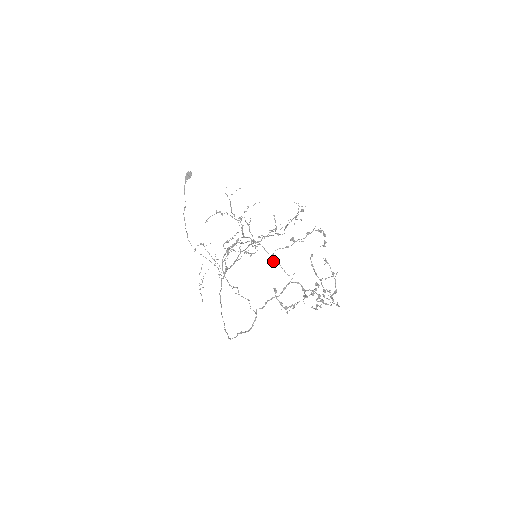
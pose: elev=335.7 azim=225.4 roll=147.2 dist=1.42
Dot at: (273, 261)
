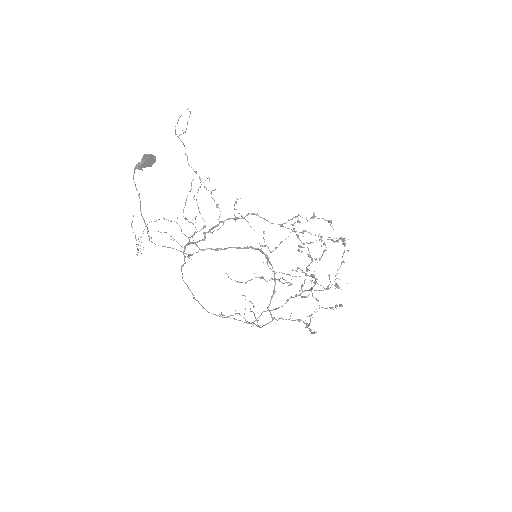
Dot at: (306, 297)
